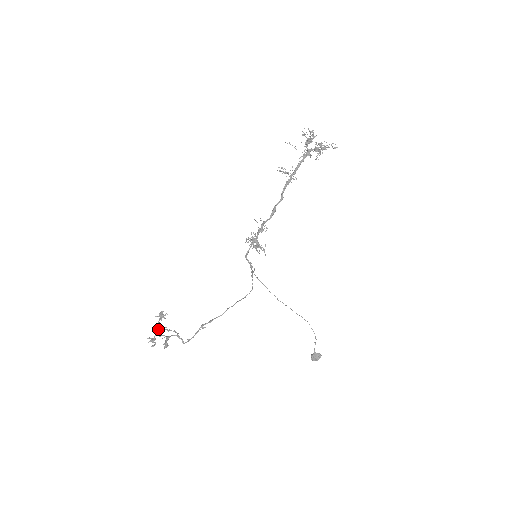
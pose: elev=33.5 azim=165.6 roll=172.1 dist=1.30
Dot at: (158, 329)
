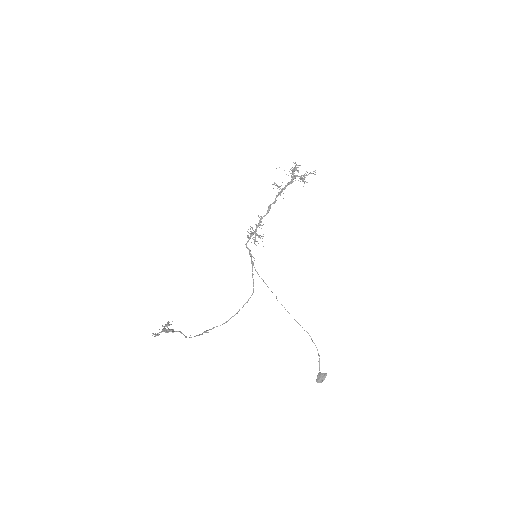
Dot at: (163, 329)
